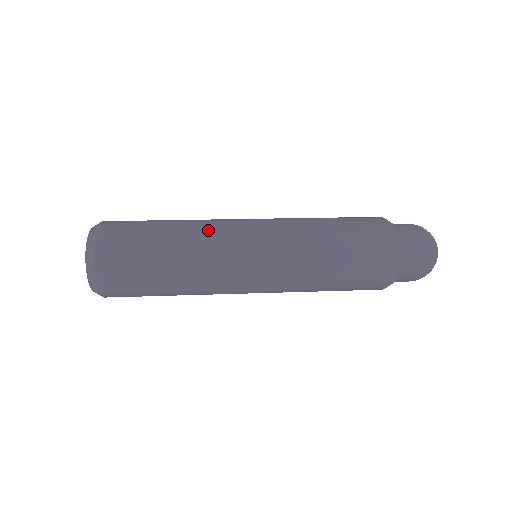
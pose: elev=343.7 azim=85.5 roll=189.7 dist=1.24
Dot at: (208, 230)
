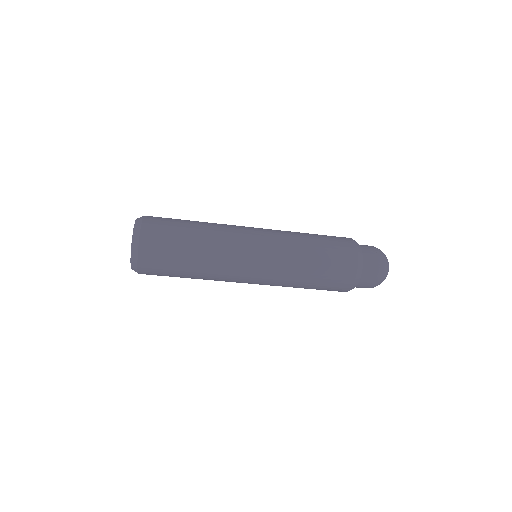
Dot at: (225, 230)
